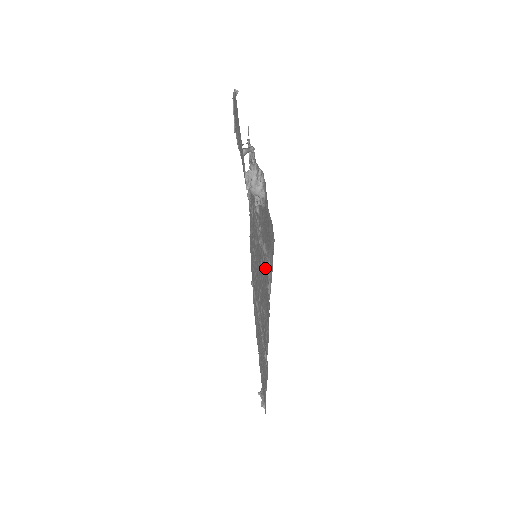
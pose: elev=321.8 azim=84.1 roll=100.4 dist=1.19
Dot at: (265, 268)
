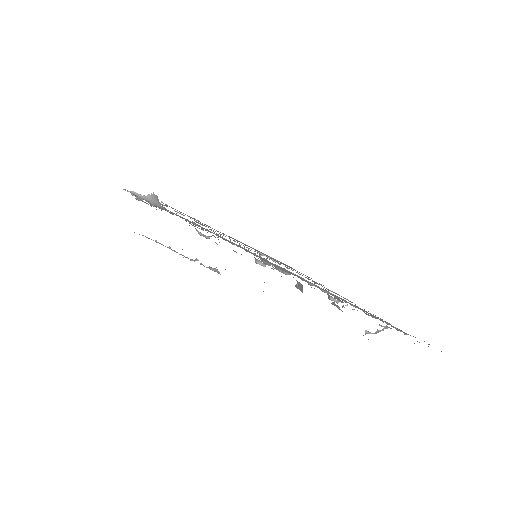
Dot at: occluded
